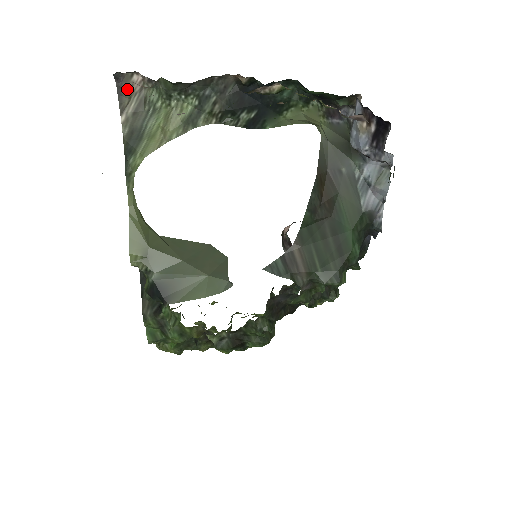
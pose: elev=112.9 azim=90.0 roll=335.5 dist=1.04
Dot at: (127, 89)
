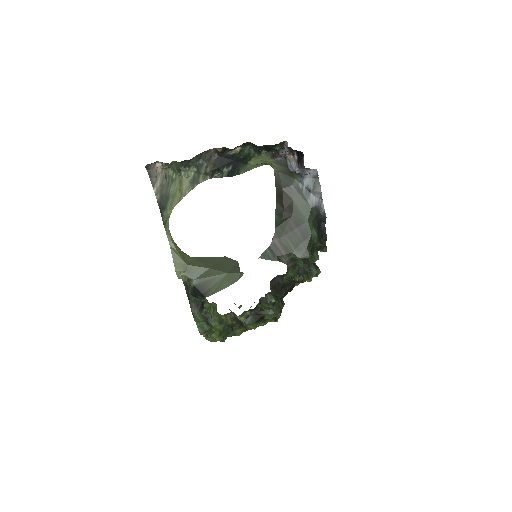
Dot at: (154, 172)
